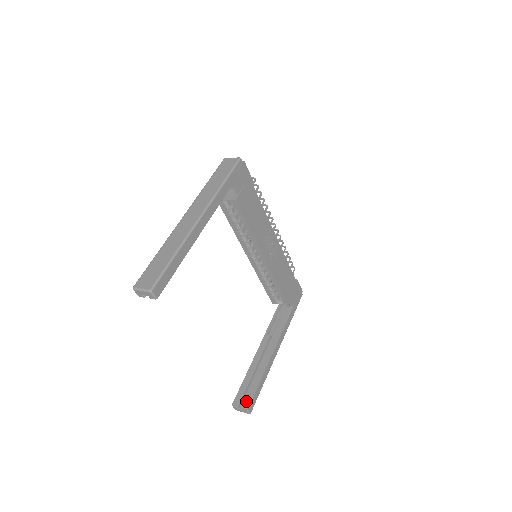
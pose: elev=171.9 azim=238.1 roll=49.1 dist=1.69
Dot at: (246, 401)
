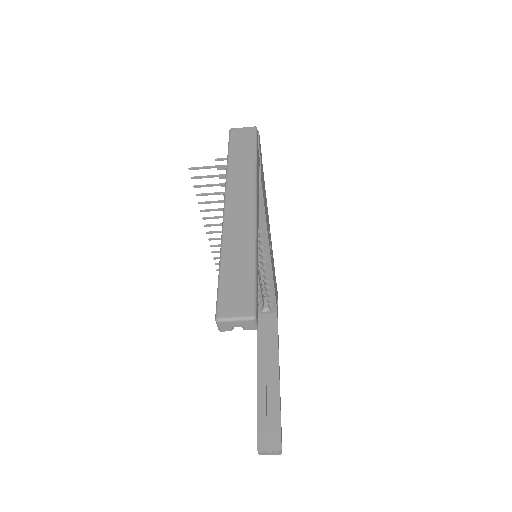
Dot at: (274, 440)
